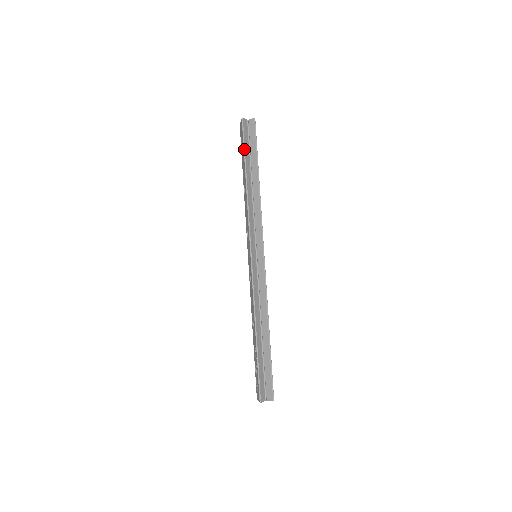
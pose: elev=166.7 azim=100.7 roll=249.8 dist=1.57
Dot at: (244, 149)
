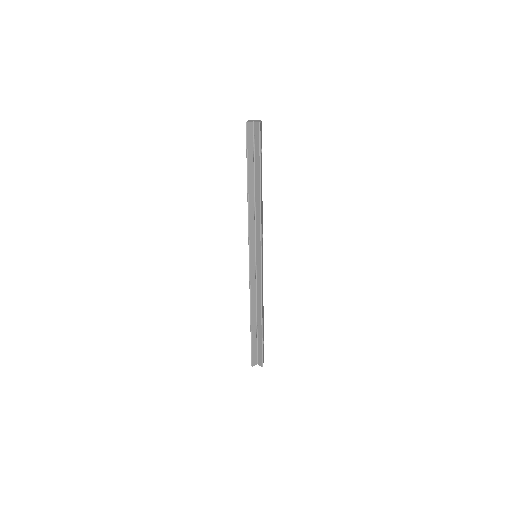
Dot at: (247, 157)
